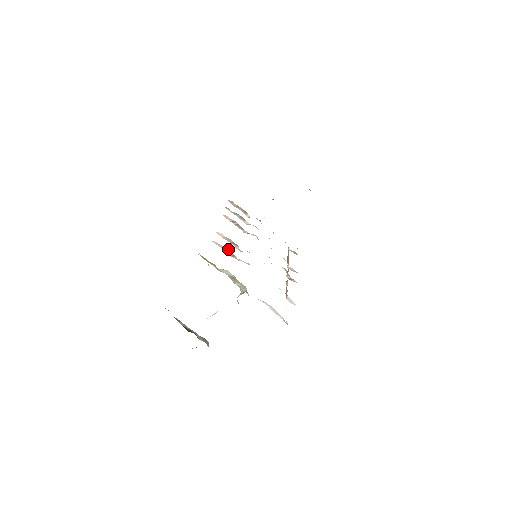
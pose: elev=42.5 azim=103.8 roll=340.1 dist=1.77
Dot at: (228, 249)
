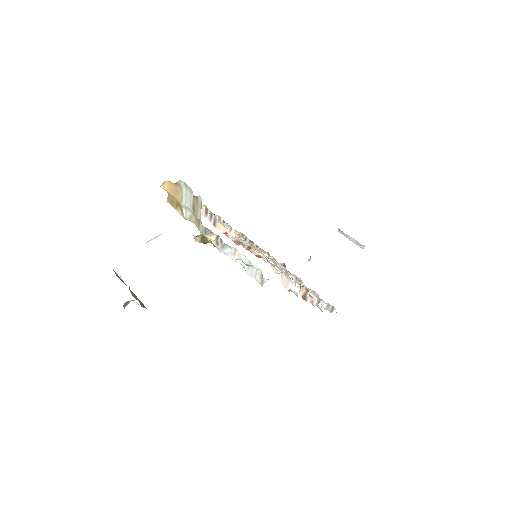
Dot at: (208, 209)
